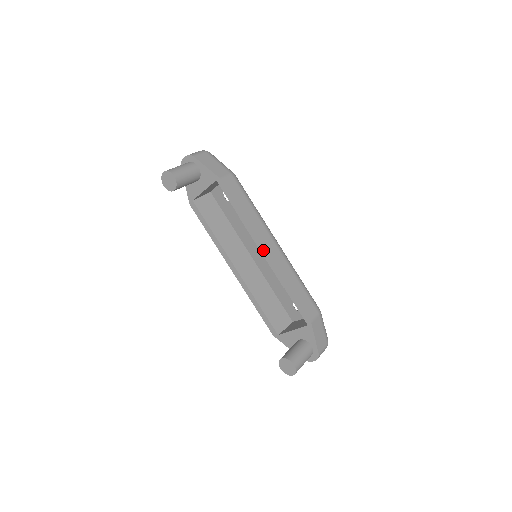
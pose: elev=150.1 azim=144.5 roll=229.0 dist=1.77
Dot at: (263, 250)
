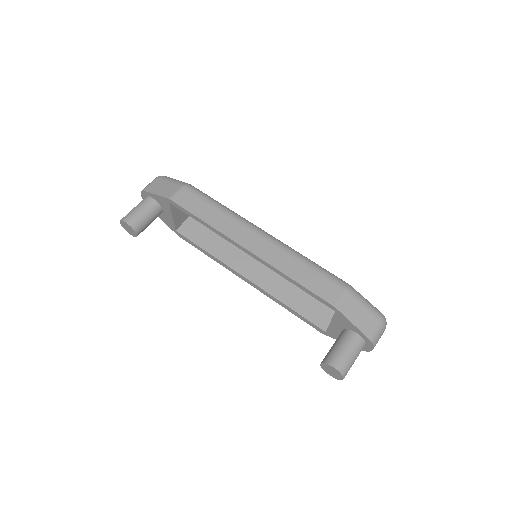
Dot at: (244, 250)
